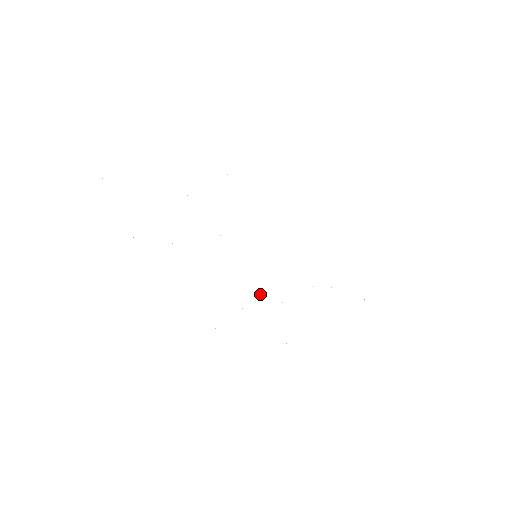
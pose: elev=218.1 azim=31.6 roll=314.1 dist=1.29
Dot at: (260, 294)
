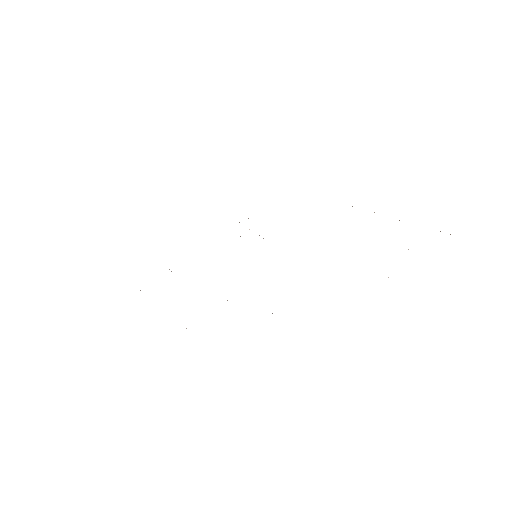
Dot at: occluded
